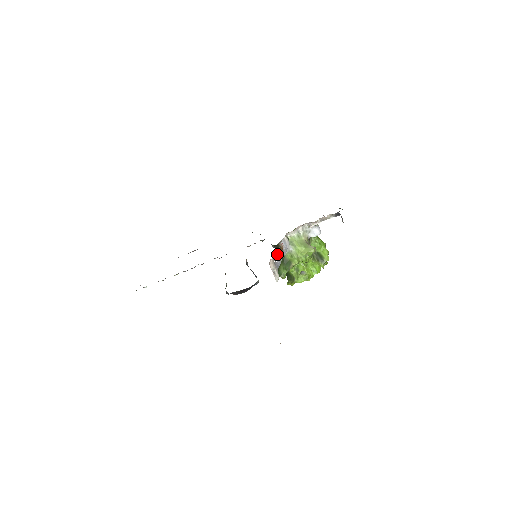
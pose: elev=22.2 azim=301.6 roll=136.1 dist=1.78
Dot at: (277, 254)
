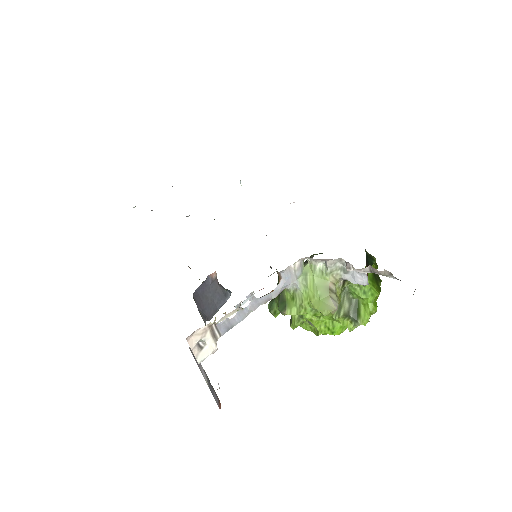
Dot at: (218, 322)
